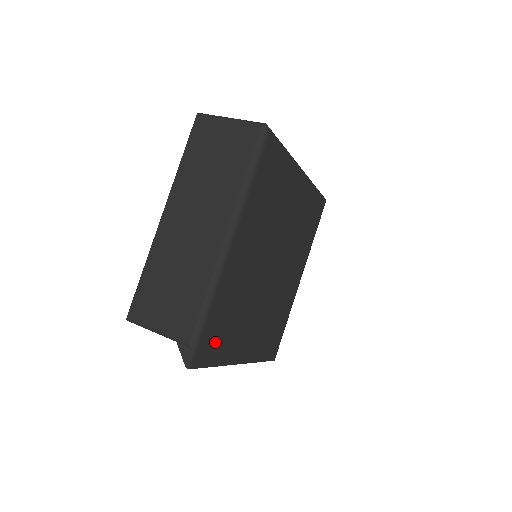
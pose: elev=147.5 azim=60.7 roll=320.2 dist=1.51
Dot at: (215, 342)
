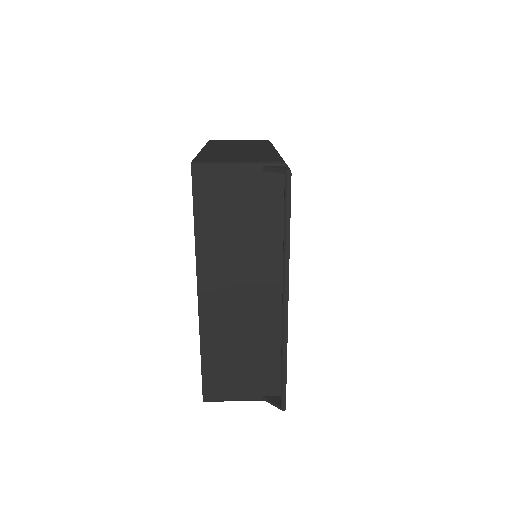
Dot at: occluded
